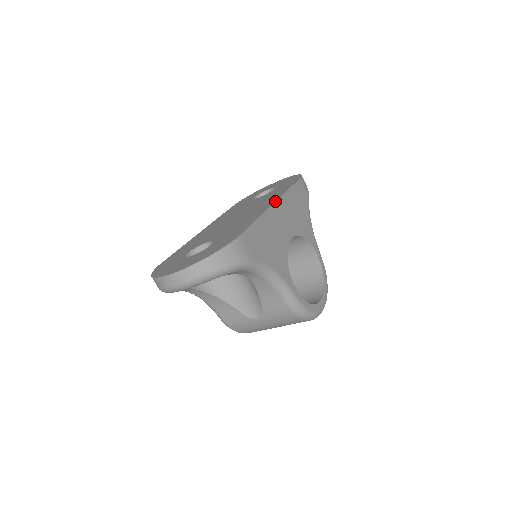
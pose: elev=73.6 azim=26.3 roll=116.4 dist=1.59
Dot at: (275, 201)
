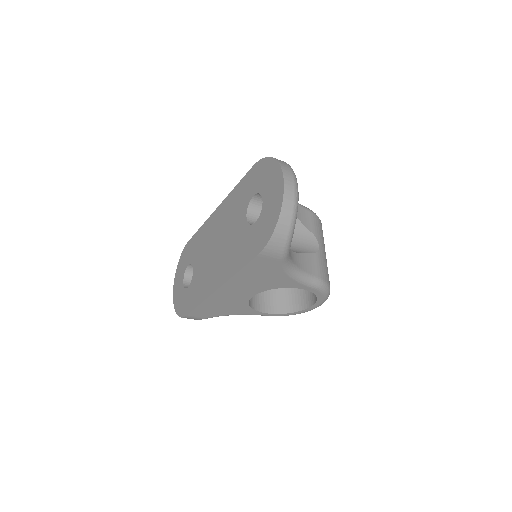
Dot at: (218, 288)
